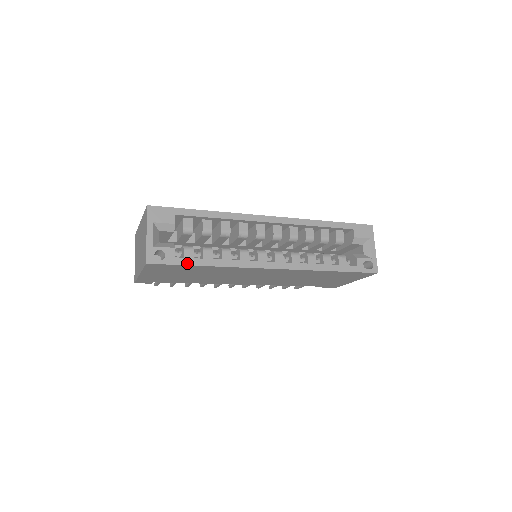
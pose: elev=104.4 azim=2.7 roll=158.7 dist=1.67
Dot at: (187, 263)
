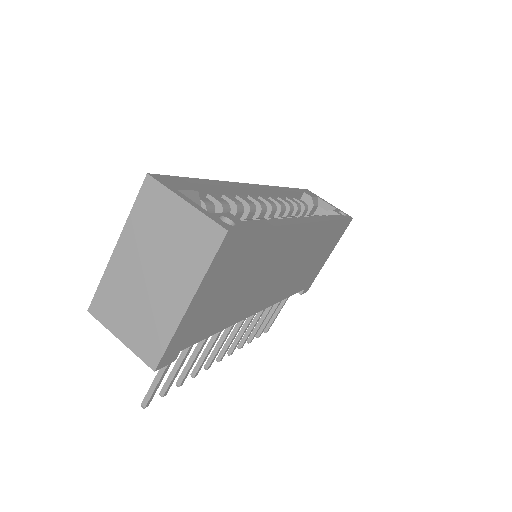
Dot at: (258, 225)
